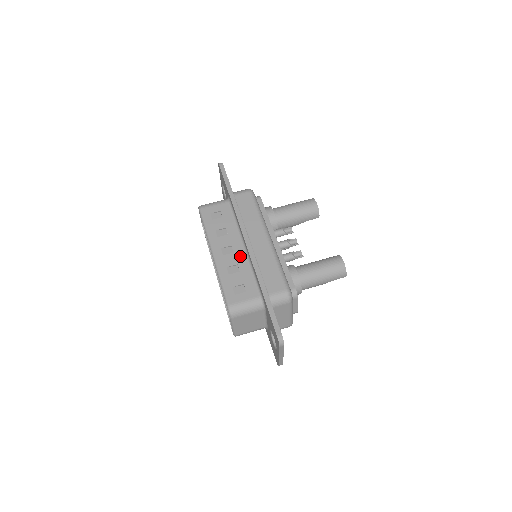
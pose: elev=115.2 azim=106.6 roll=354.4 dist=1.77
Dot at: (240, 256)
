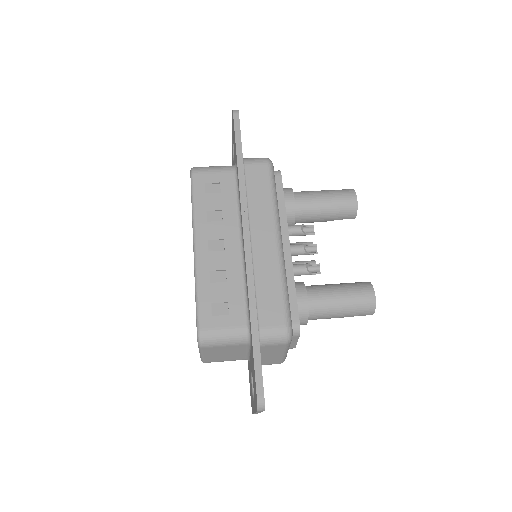
Dot at: (232, 258)
